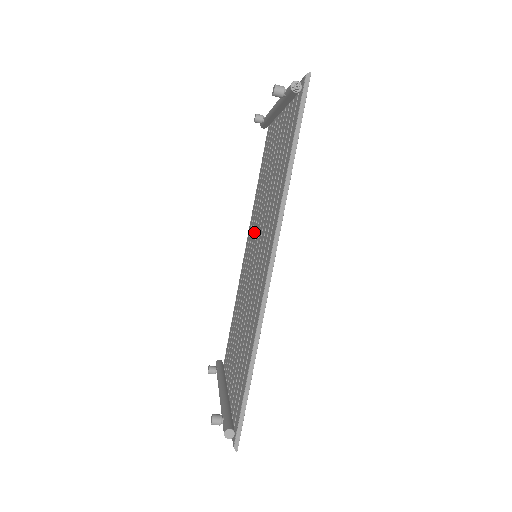
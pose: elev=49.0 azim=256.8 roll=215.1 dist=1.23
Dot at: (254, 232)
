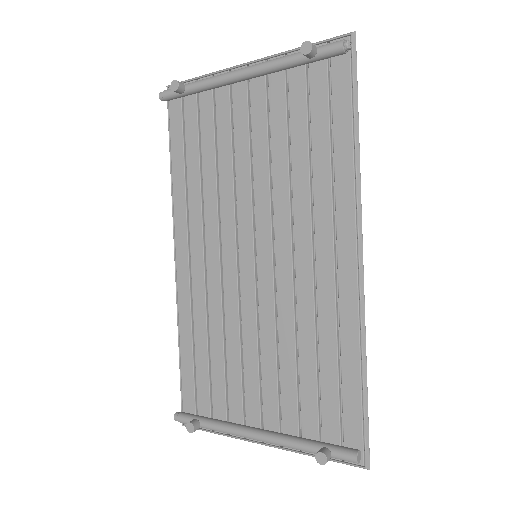
Dot at: (218, 231)
